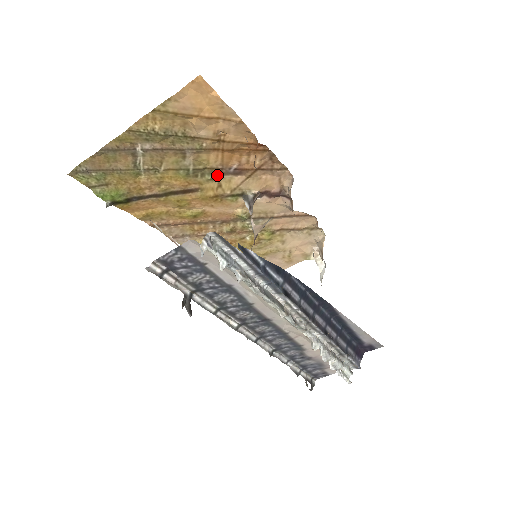
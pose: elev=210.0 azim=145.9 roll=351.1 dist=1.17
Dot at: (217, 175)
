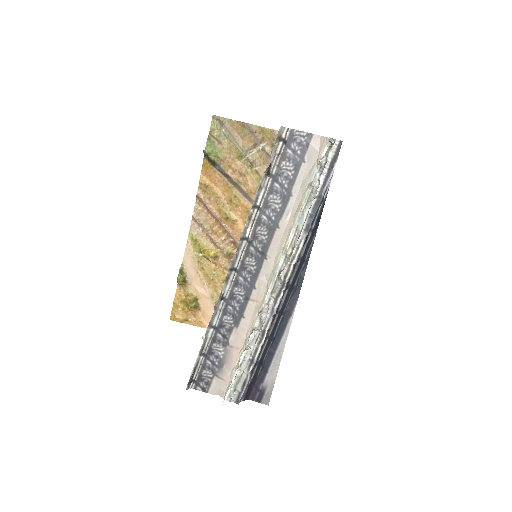
Dot at: occluded
